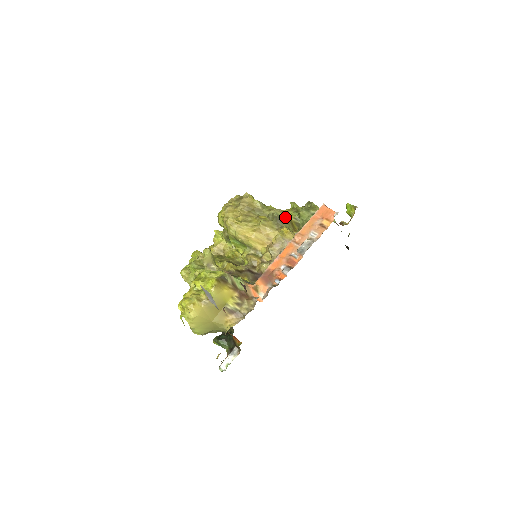
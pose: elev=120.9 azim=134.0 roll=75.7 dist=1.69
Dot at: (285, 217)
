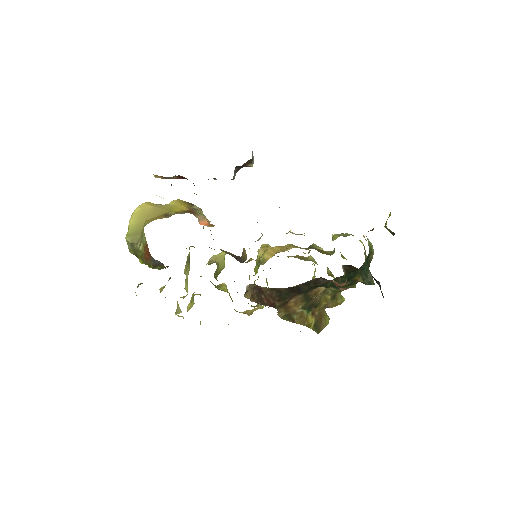
Dot at: (320, 249)
